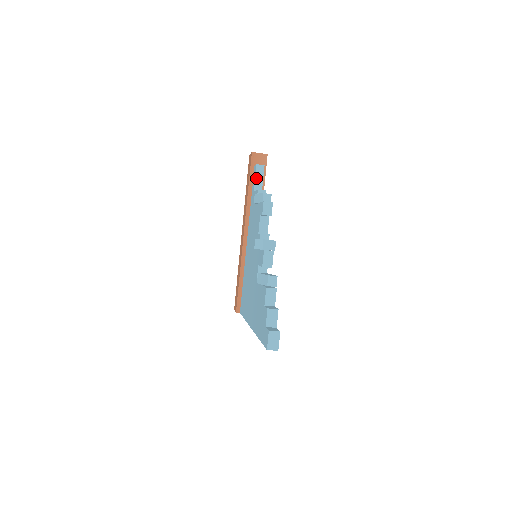
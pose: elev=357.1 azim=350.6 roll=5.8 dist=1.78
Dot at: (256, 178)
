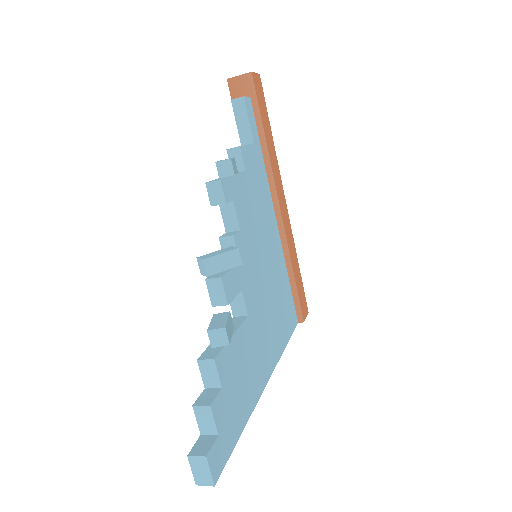
Dot at: (238, 123)
